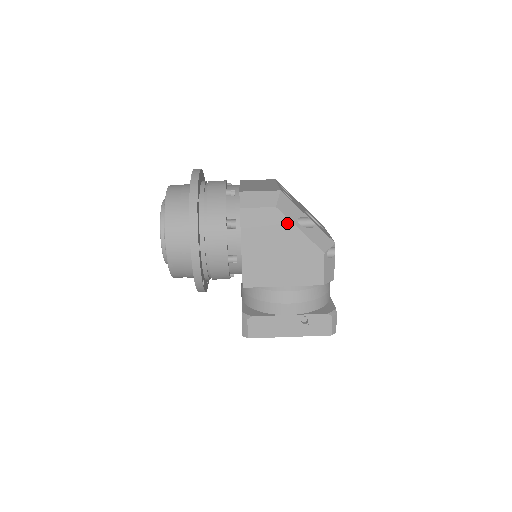
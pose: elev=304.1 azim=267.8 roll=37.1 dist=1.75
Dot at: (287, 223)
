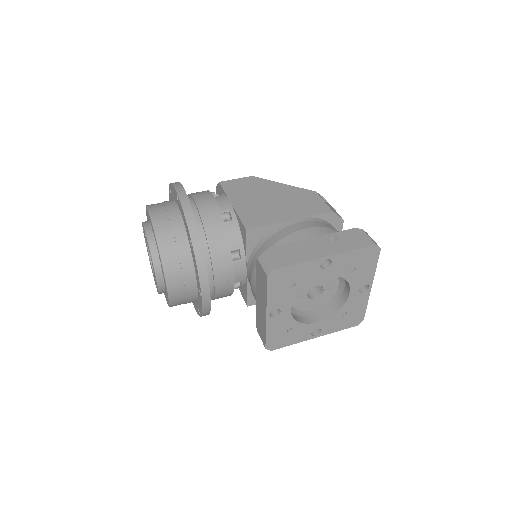
Dot at: (268, 182)
